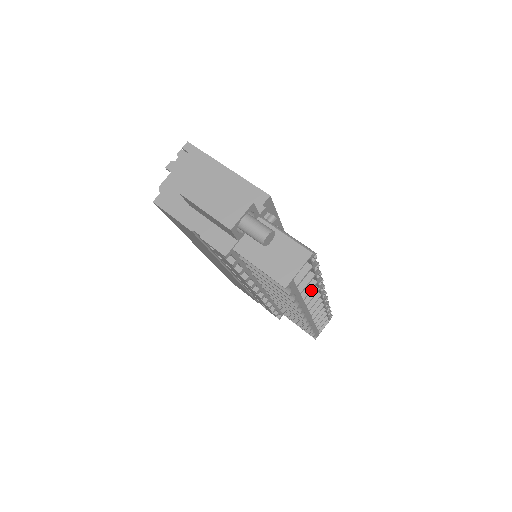
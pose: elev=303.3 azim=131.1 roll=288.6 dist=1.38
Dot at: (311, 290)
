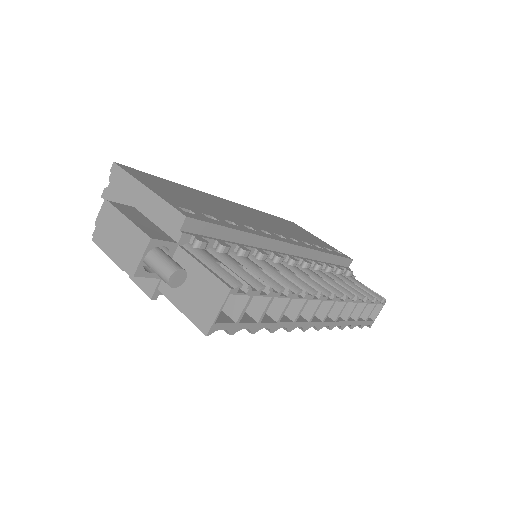
Dot at: (285, 309)
